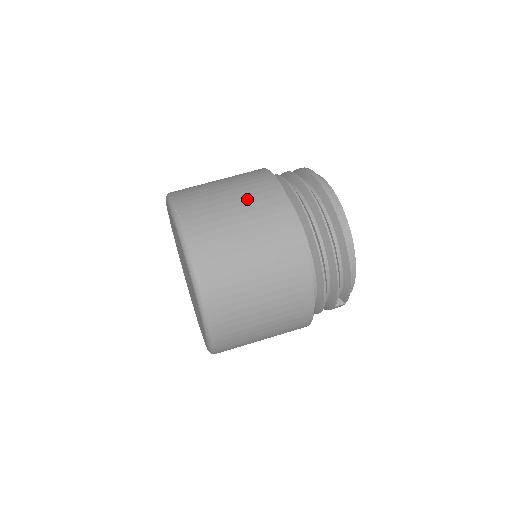
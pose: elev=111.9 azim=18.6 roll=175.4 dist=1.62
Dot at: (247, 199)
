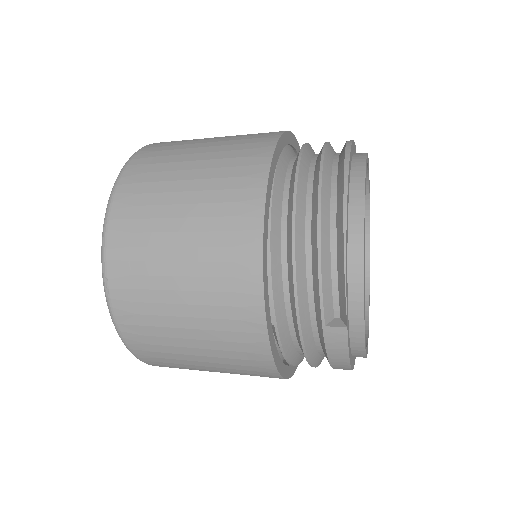
Dot at: occluded
